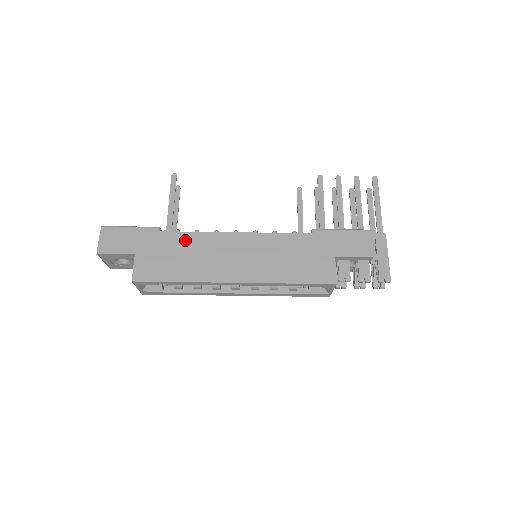
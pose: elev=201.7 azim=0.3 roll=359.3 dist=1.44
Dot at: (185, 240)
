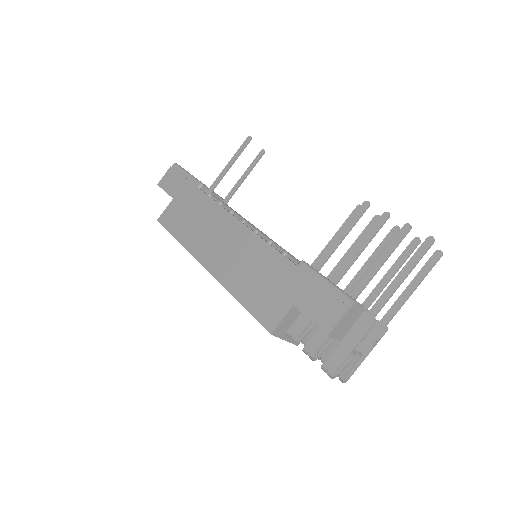
Dot at: (206, 206)
